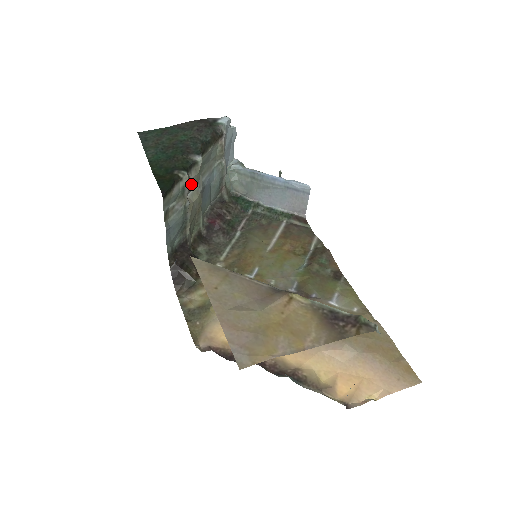
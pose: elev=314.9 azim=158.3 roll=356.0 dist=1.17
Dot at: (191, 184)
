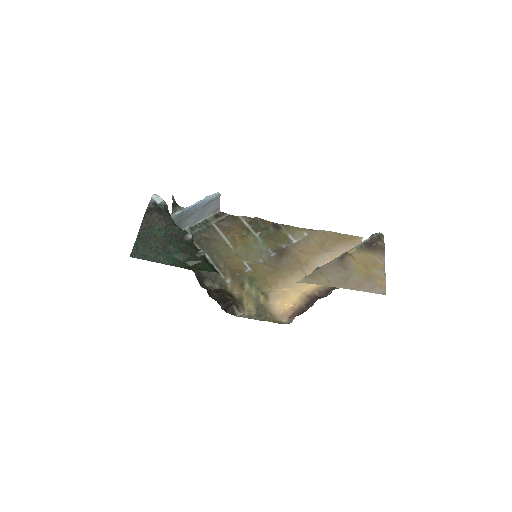
Dot at: occluded
